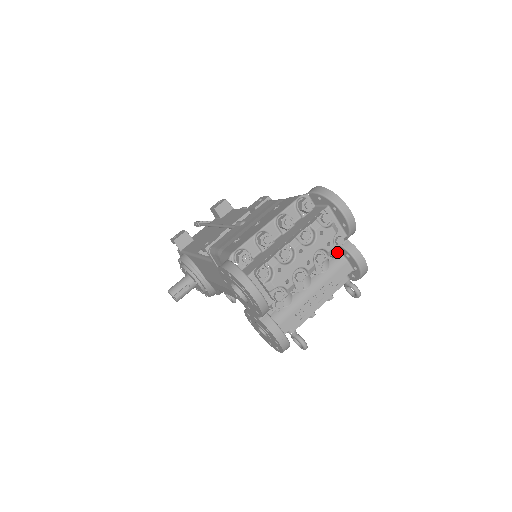
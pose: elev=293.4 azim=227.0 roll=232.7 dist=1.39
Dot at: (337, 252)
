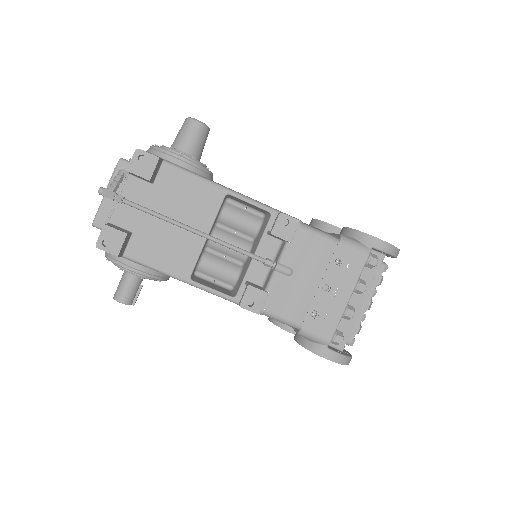
Dot at: occluded
